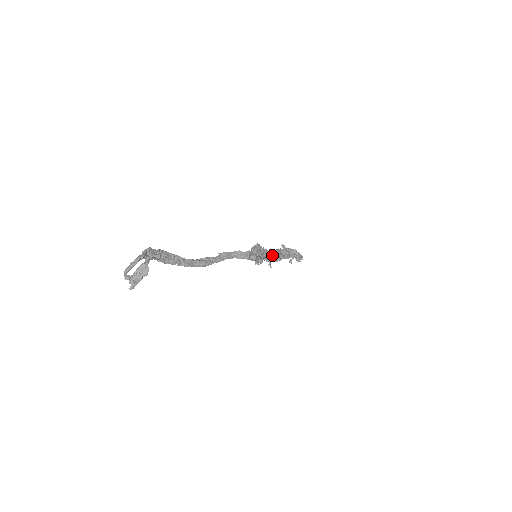
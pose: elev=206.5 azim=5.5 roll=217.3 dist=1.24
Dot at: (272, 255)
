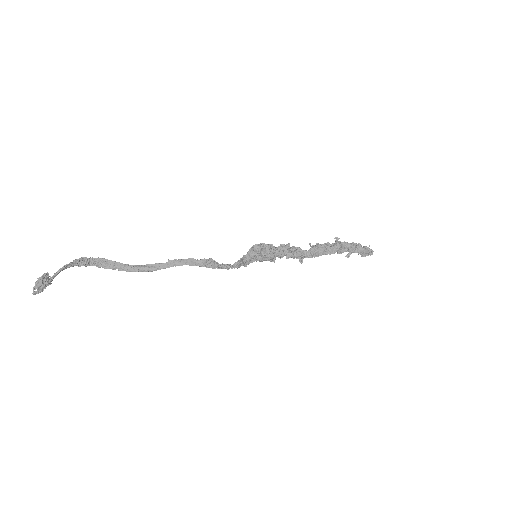
Dot at: (297, 252)
